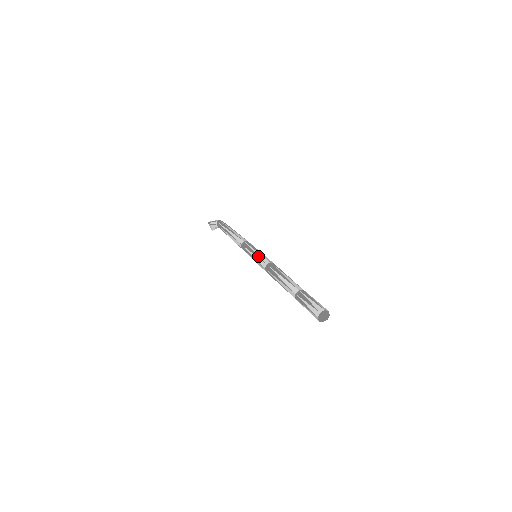
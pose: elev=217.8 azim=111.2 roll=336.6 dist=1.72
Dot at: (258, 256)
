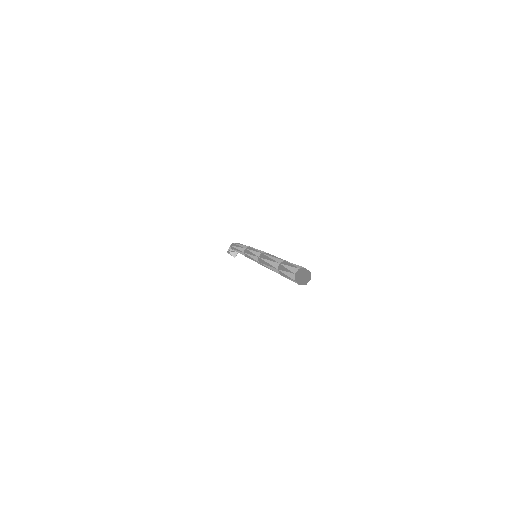
Dot at: (253, 254)
